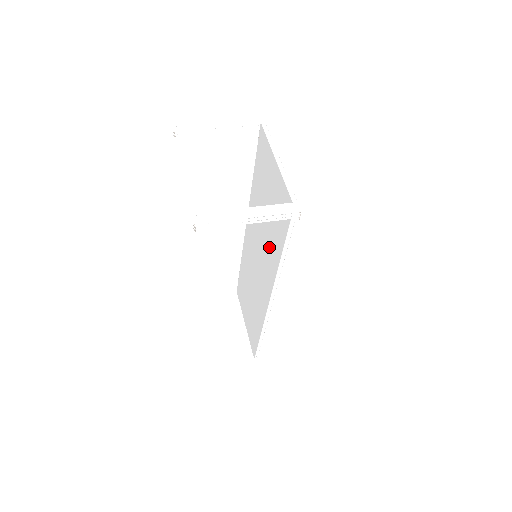
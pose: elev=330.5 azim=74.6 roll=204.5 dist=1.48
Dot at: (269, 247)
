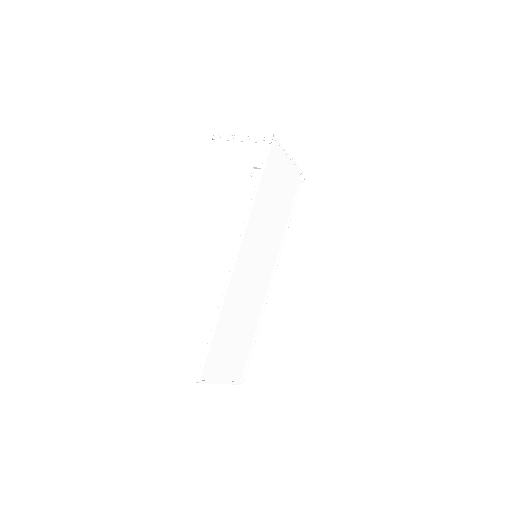
Dot at: (260, 214)
